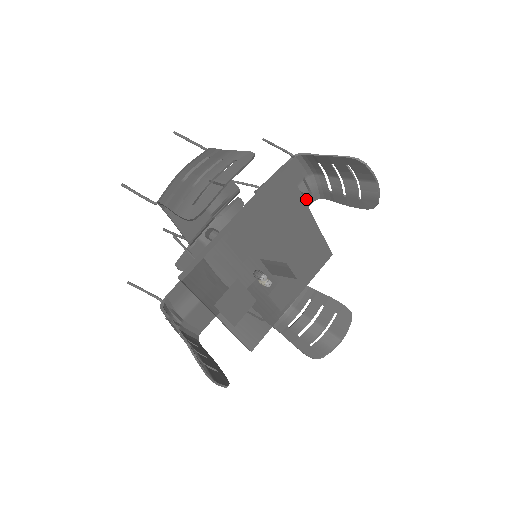
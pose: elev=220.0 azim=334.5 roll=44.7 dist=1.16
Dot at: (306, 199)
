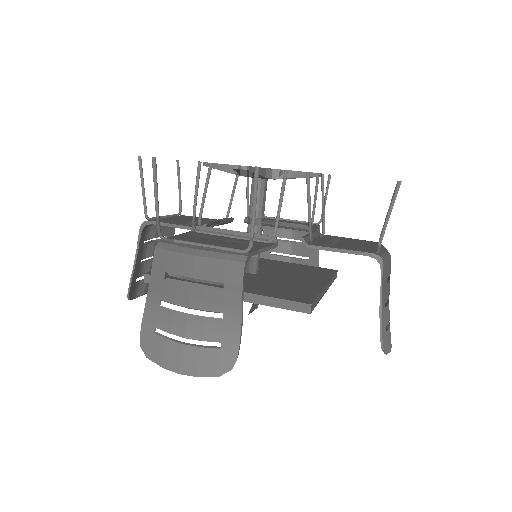
Dot at: occluded
